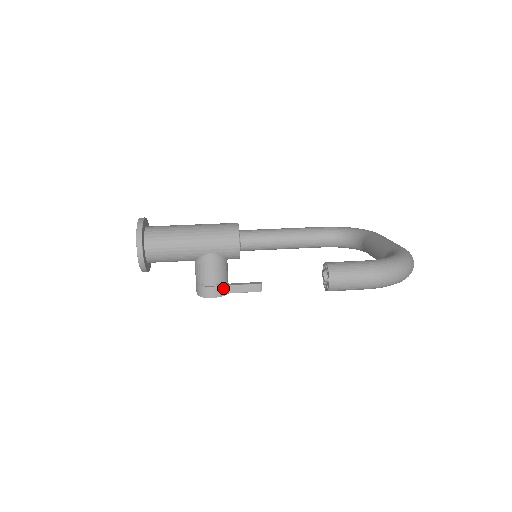
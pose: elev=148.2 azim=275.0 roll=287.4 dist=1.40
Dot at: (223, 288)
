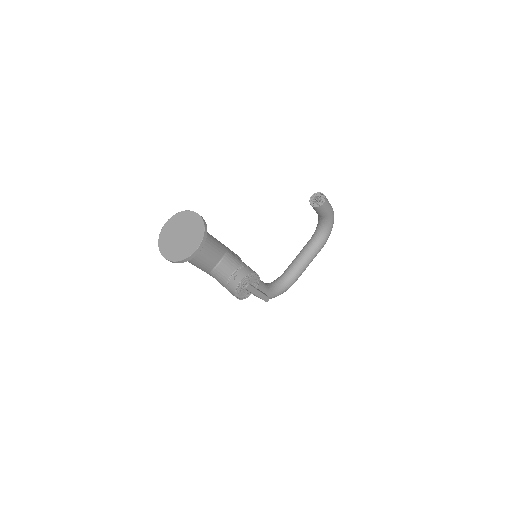
Dot at: occluded
